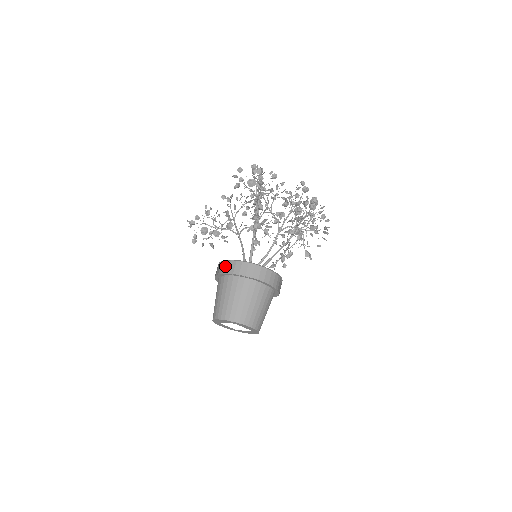
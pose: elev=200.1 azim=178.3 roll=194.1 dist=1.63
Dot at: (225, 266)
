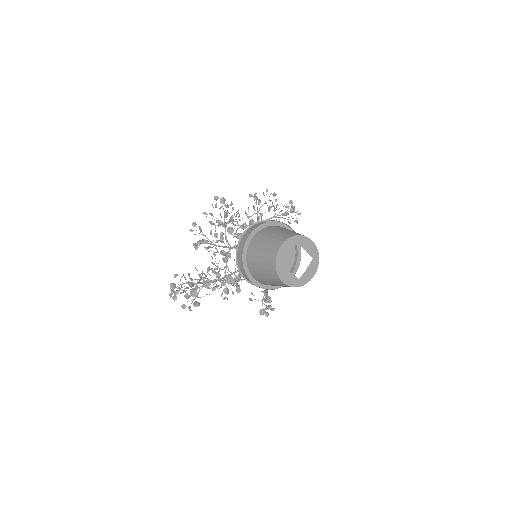
Dot at: (247, 234)
